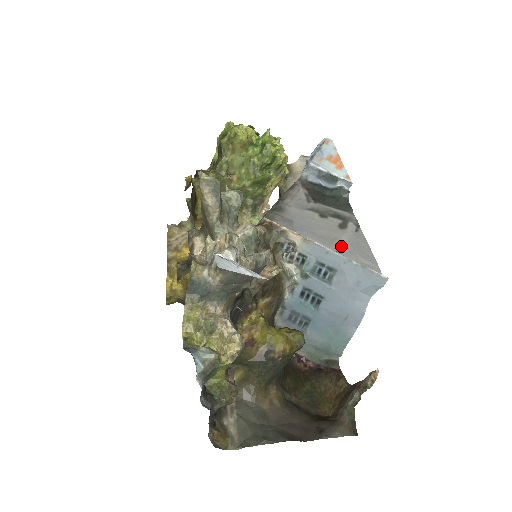
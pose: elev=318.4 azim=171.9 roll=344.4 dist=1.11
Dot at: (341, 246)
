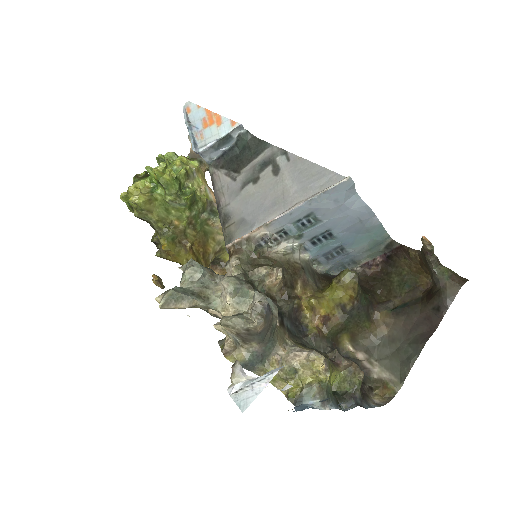
Dot at: (293, 194)
